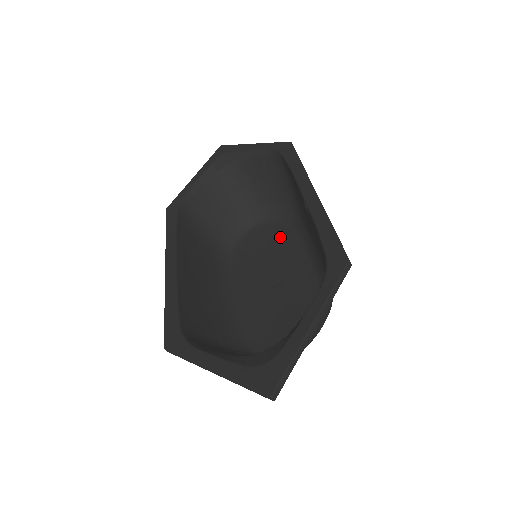
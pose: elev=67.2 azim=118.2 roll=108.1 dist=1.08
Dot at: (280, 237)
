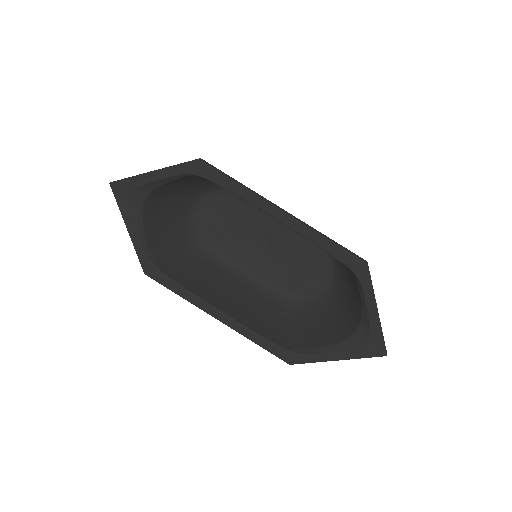
Dot at: (231, 206)
